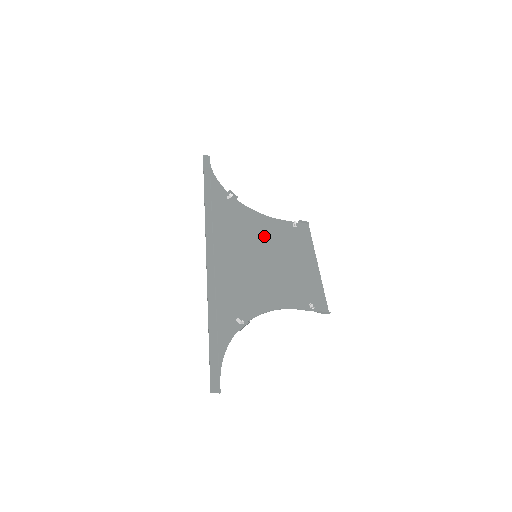
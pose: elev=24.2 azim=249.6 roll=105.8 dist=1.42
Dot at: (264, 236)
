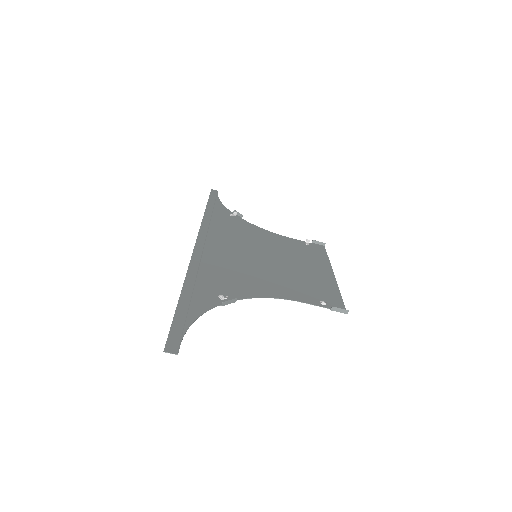
Dot at: (269, 245)
